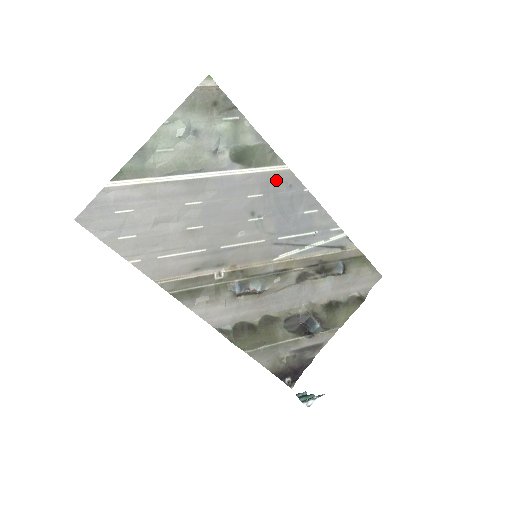
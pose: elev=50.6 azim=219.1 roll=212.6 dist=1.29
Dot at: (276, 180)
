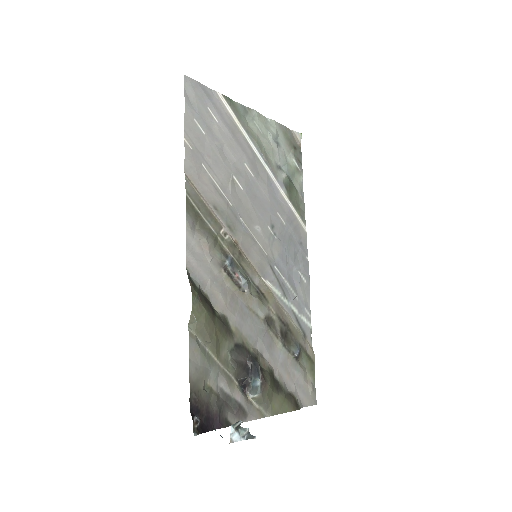
Dot at: (297, 227)
